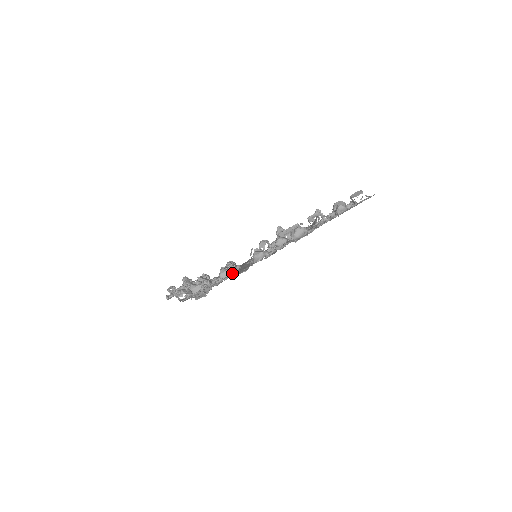
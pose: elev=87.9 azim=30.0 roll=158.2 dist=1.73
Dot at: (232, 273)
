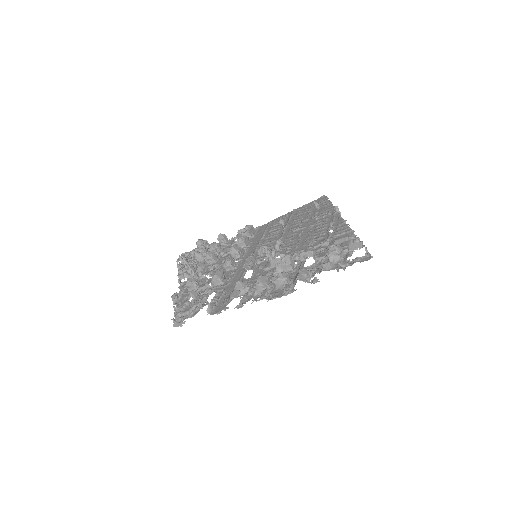
Dot at: (210, 306)
